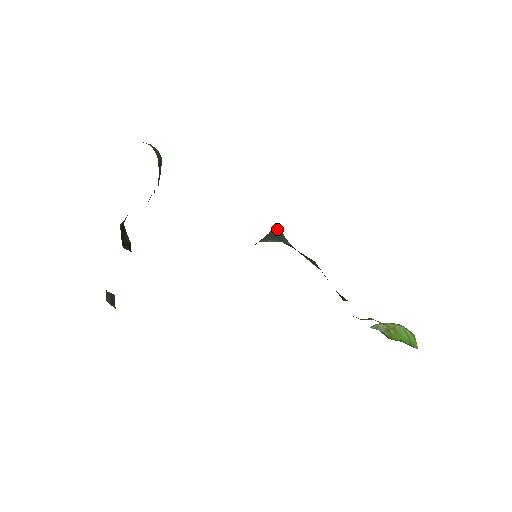
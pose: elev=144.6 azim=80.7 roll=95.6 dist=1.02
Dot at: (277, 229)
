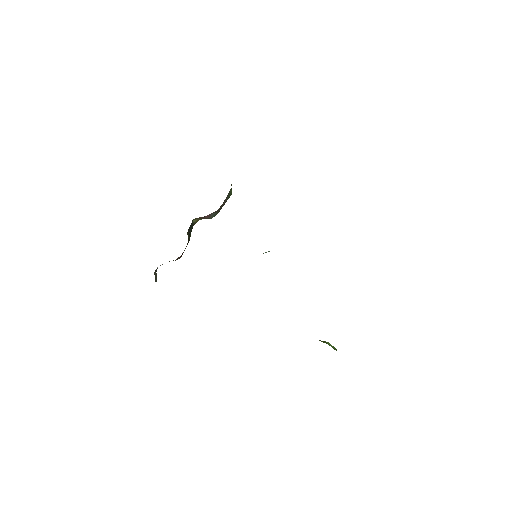
Dot at: occluded
